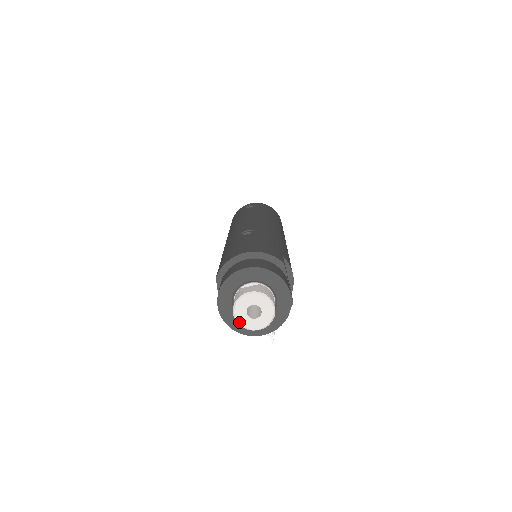
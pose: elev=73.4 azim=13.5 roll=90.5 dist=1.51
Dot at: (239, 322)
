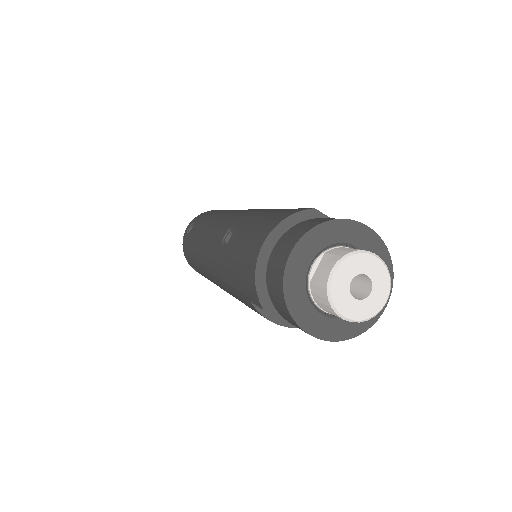
Dot at: (358, 319)
